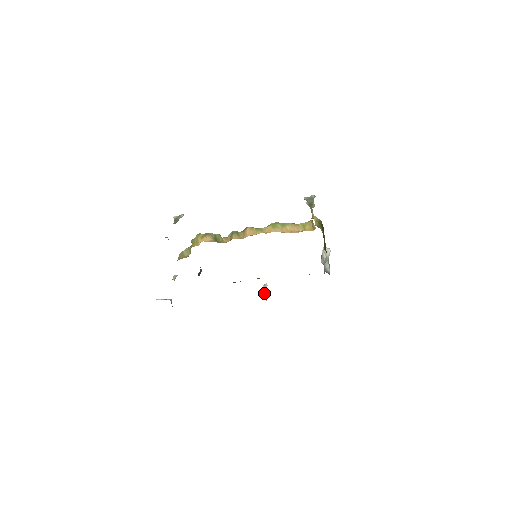
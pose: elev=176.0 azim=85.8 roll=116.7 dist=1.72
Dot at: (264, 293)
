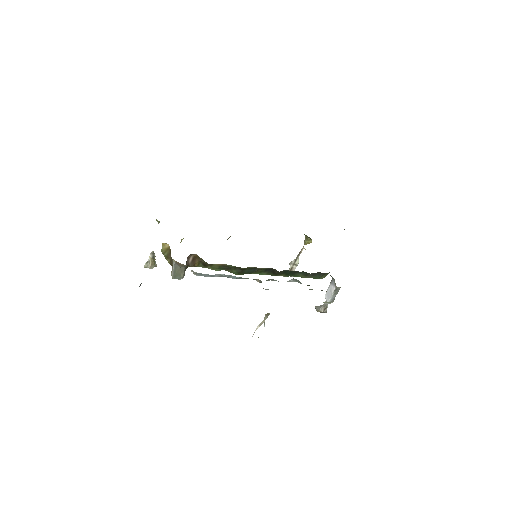
Dot at: (261, 323)
